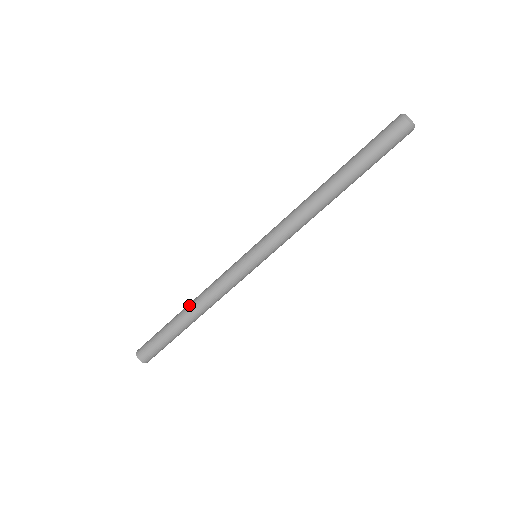
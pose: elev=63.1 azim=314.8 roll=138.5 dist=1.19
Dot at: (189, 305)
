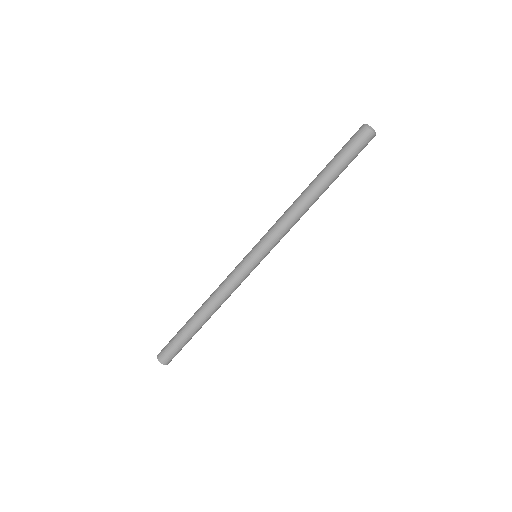
Dot at: (204, 310)
